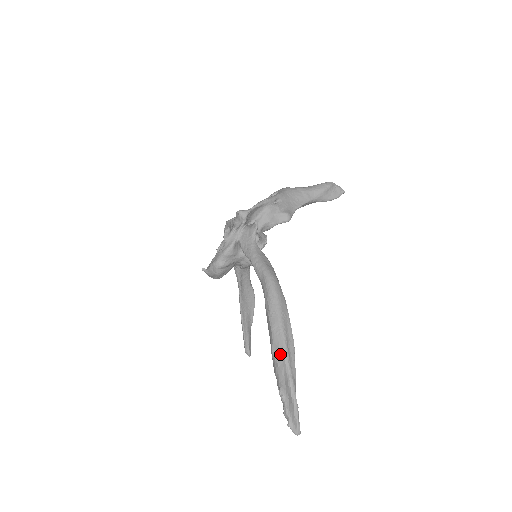
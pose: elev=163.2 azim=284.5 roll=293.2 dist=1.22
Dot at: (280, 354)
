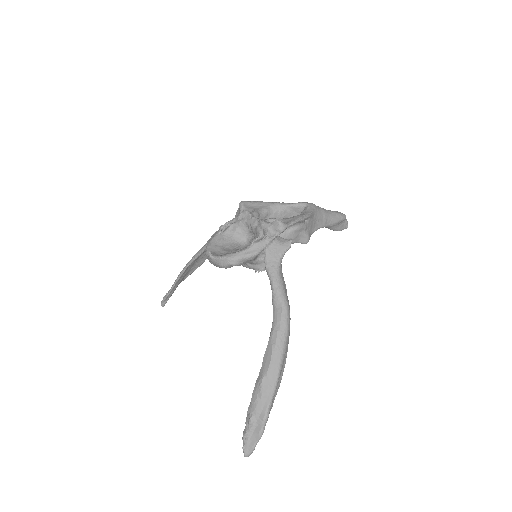
Dot at: (269, 389)
